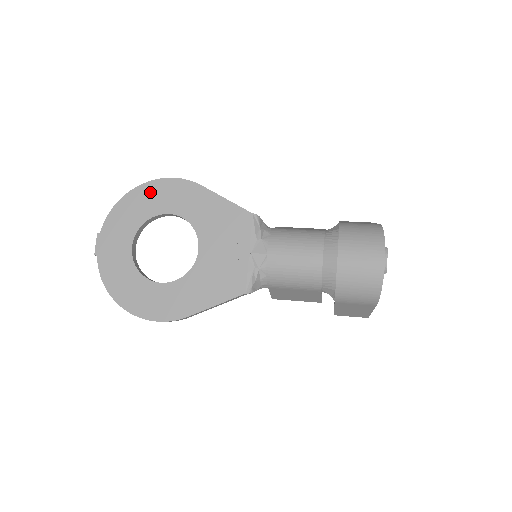
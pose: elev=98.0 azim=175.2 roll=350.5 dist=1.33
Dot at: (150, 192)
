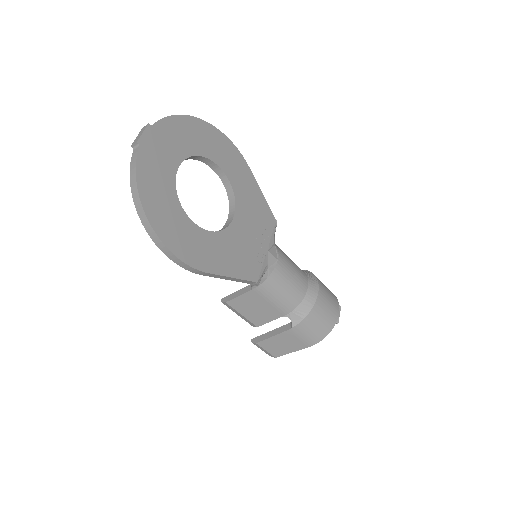
Dot at: (210, 134)
